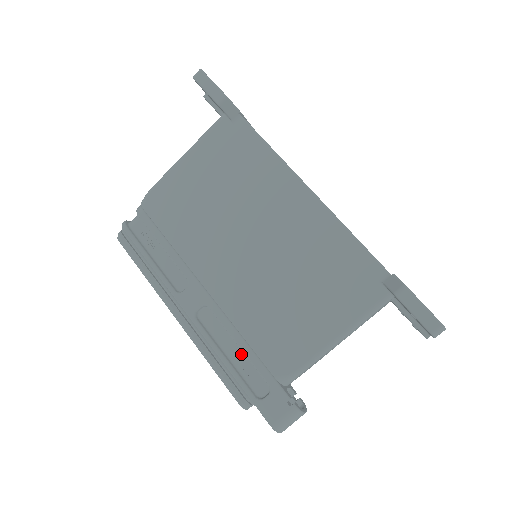
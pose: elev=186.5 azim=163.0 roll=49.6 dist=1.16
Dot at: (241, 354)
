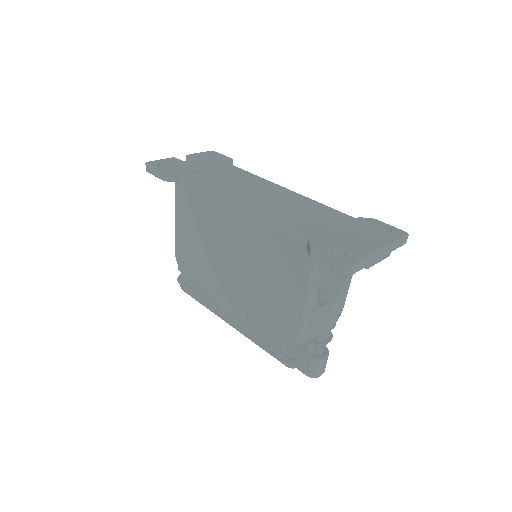
Dot at: (269, 334)
